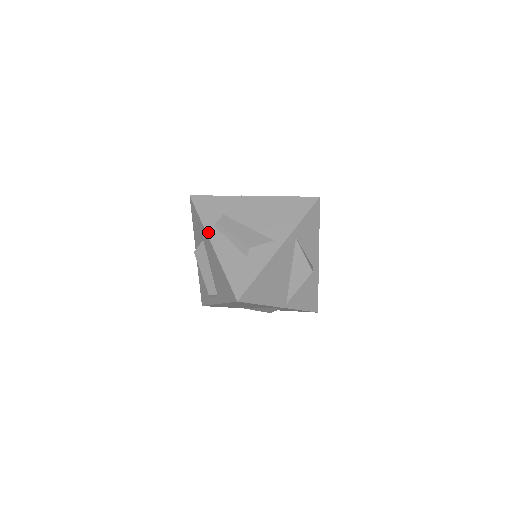
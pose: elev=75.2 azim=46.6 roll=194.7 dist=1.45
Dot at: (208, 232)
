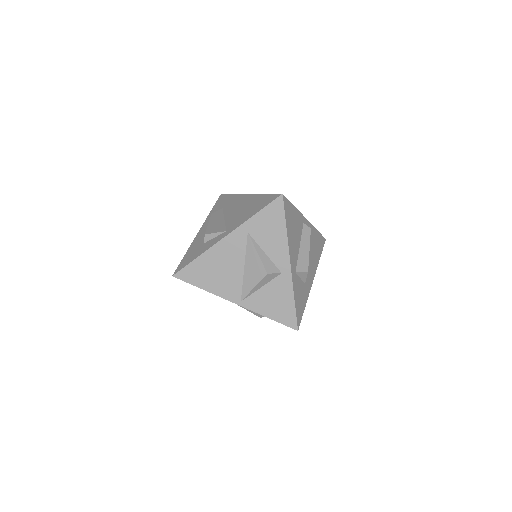
Dot at: (205, 222)
